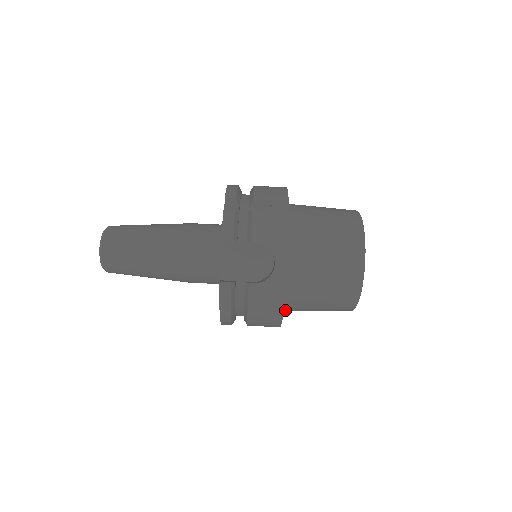
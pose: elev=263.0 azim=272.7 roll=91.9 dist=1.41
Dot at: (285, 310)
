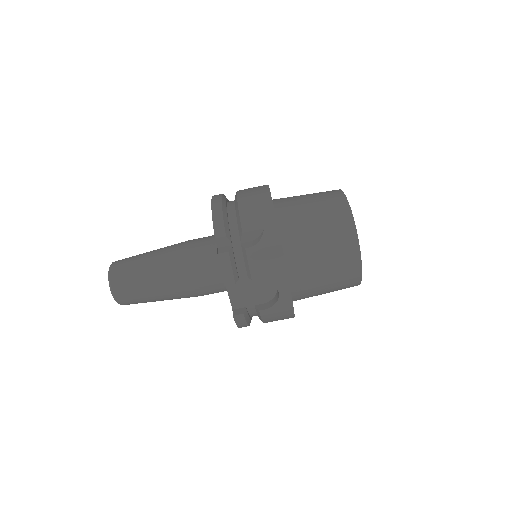
Dot at: occluded
